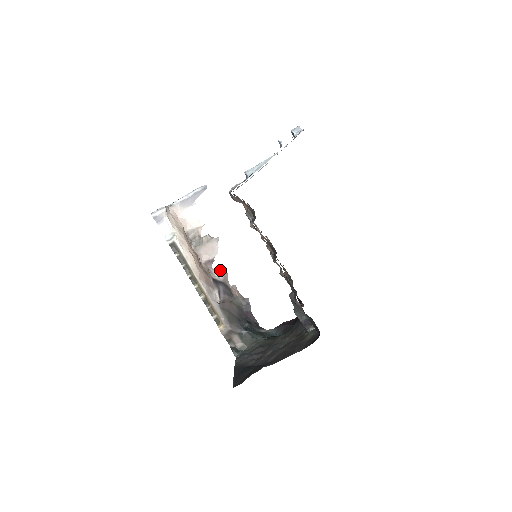
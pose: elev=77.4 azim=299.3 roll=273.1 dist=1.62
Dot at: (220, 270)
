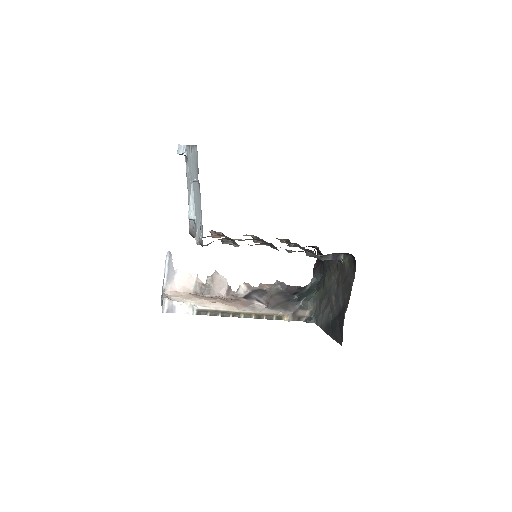
Dot at: (240, 287)
